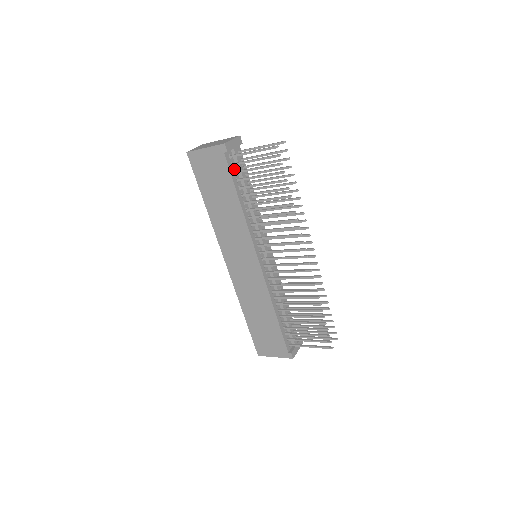
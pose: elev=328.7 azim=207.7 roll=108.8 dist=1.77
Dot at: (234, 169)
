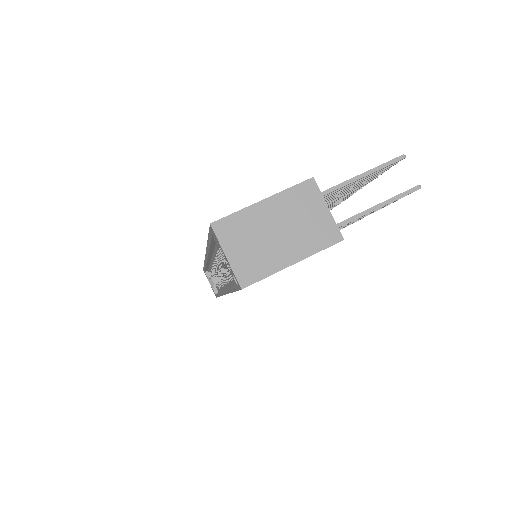
Dot at: occluded
